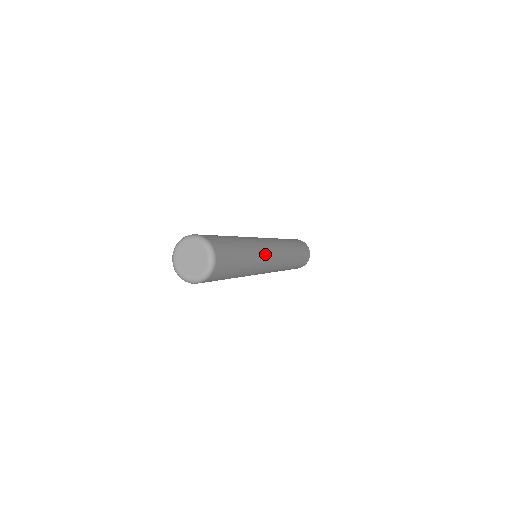
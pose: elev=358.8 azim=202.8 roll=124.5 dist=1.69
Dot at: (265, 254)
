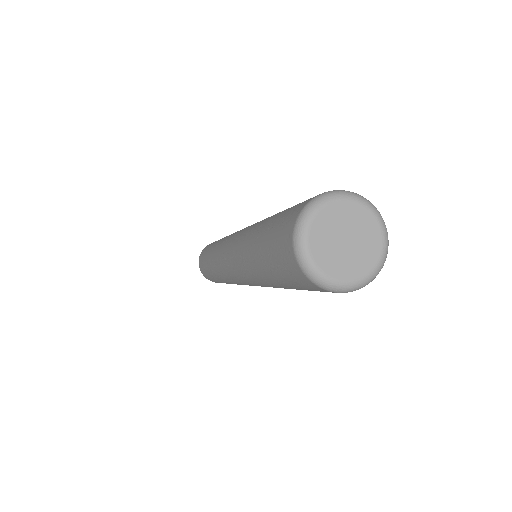
Dot at: occluded
